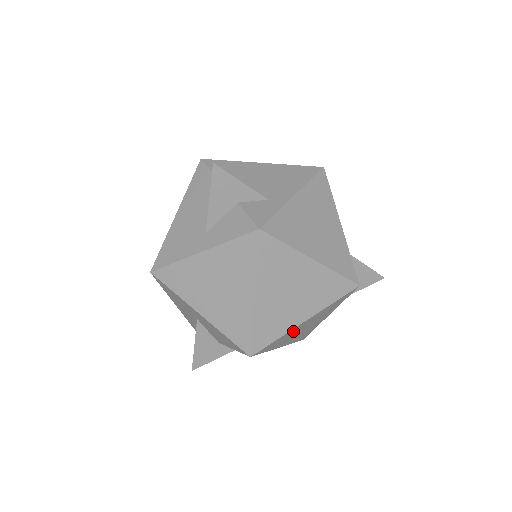
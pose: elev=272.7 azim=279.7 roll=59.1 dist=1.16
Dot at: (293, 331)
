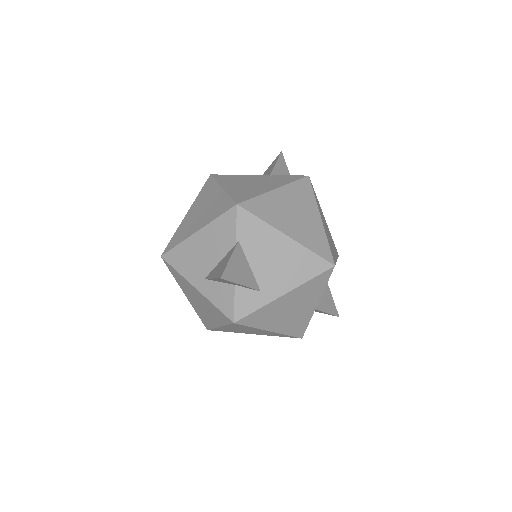
Dot at: occluded
